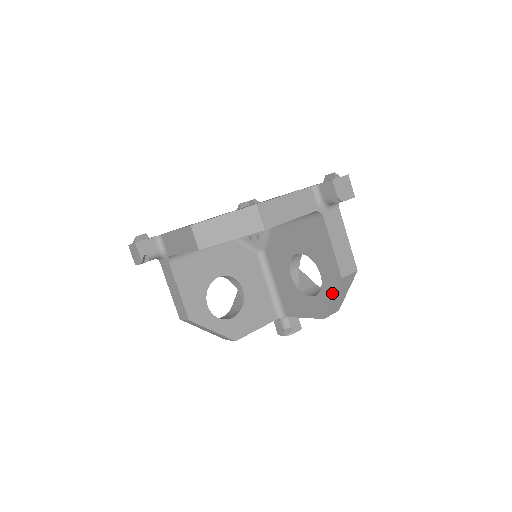
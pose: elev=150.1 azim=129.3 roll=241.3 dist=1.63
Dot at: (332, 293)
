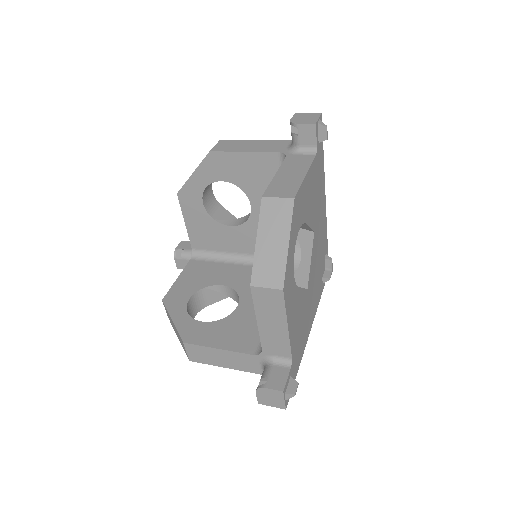
Dot at: (259, 232)
